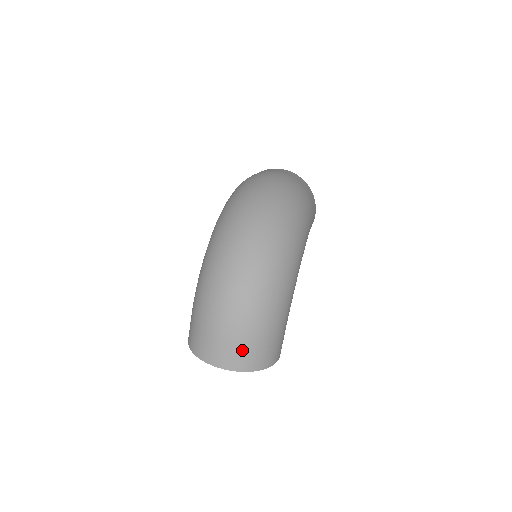
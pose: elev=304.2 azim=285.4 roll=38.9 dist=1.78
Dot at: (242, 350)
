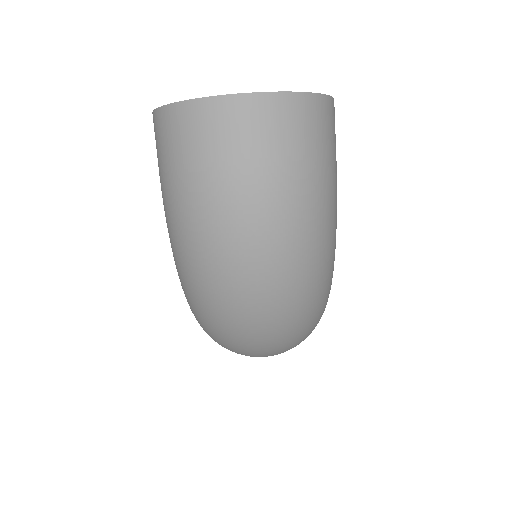
Dot at: occluded
